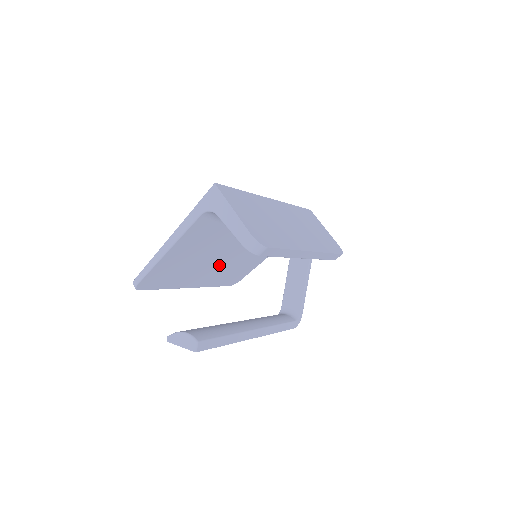
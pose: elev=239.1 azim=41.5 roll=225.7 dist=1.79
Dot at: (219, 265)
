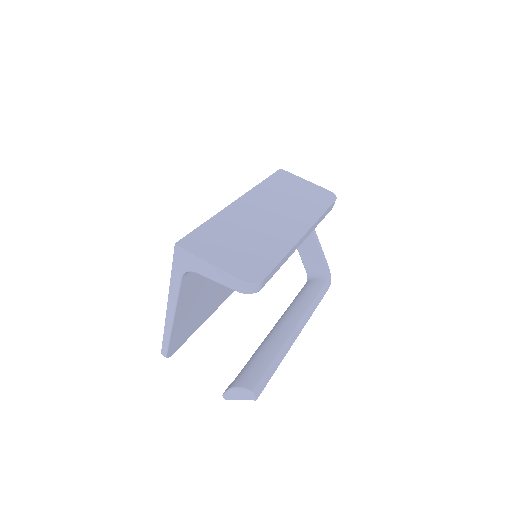
Dot at: occluded
